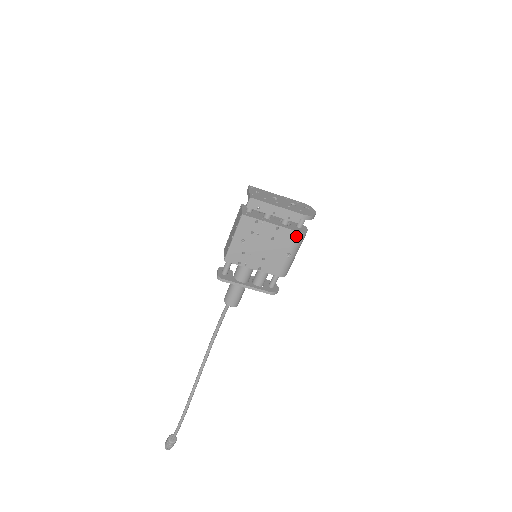
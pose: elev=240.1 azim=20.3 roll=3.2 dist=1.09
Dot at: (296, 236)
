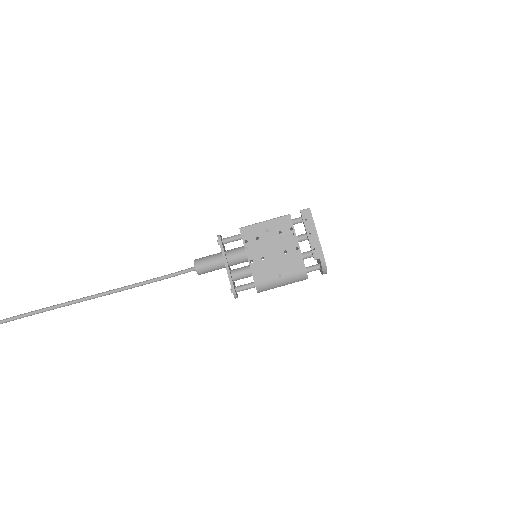
Dot at: (301, 269)
